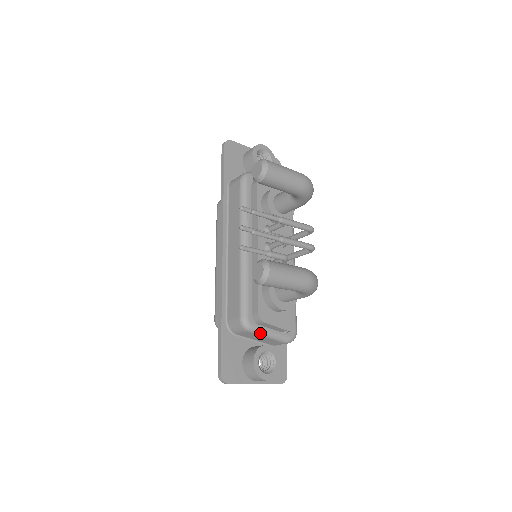
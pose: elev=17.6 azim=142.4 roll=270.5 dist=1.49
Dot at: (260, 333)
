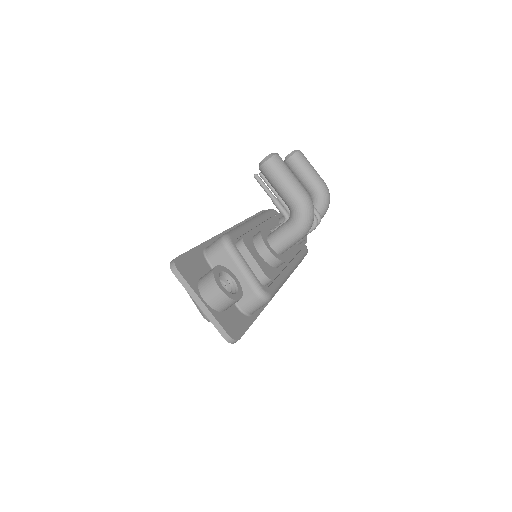
Dot at: (235, 257)
